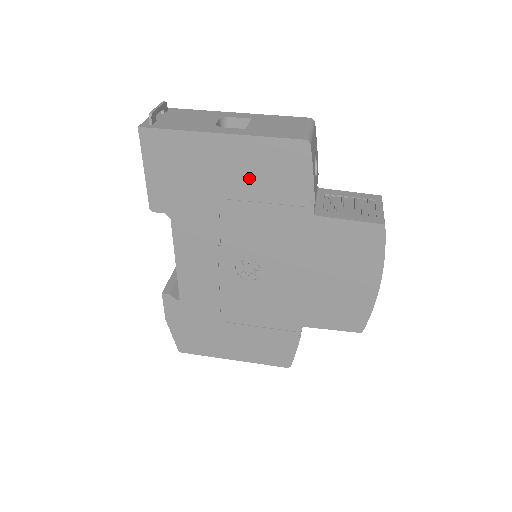
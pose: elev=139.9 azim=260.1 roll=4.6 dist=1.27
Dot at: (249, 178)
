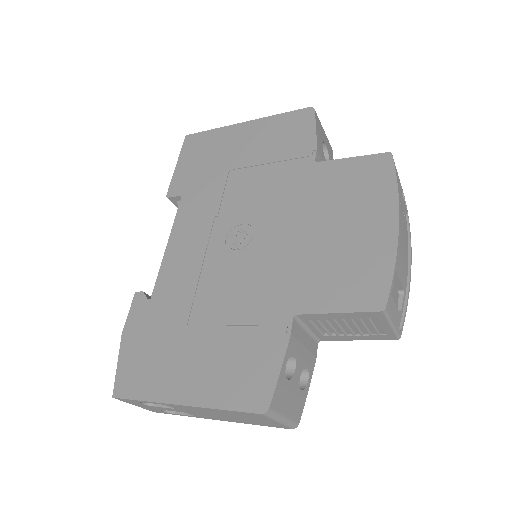
Dot at: (259, 147)
